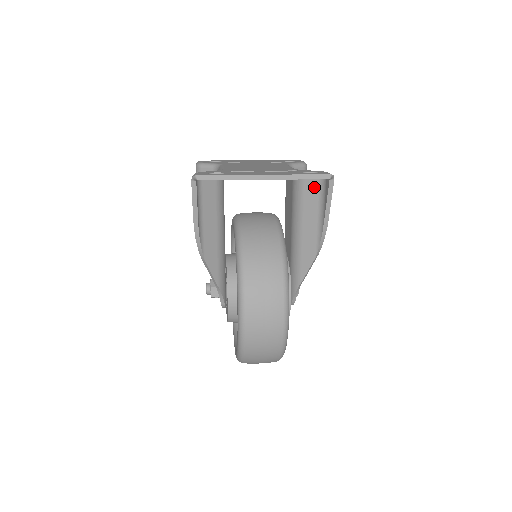
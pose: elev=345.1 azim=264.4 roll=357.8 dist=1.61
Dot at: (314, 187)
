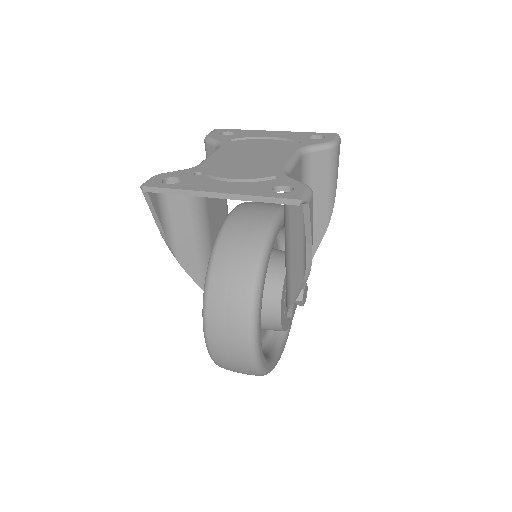
Dot at: occluded
